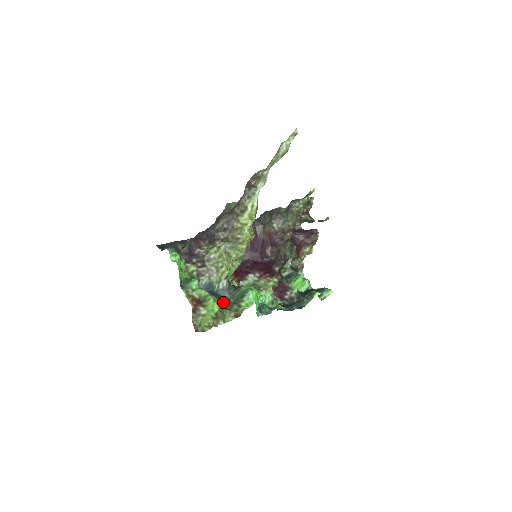
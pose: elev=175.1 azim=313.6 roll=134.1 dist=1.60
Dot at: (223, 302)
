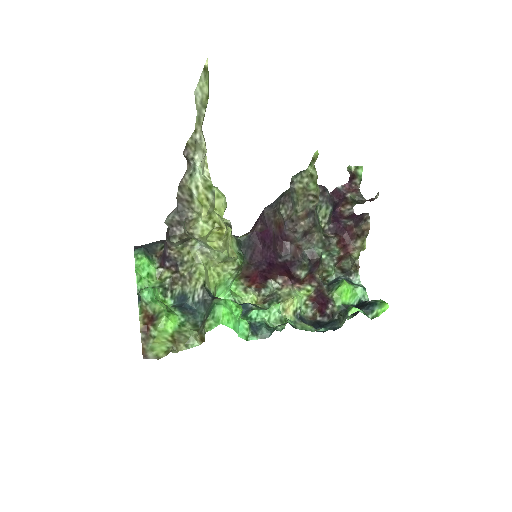
Dot at: (193, 320)
